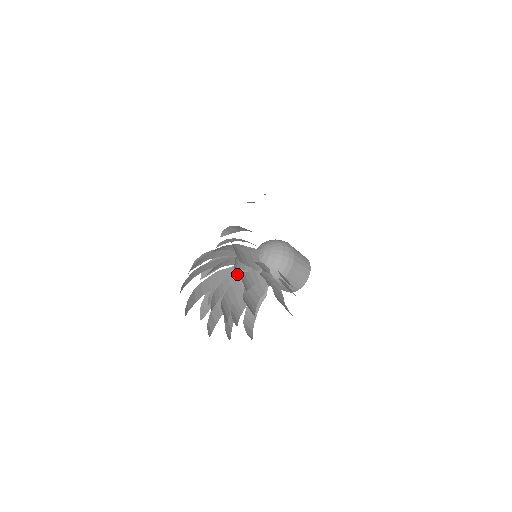
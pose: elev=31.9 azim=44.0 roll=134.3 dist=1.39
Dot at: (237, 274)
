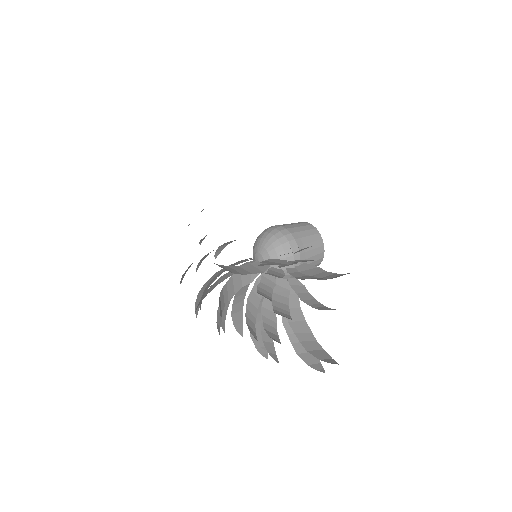
Dot at: occluded
